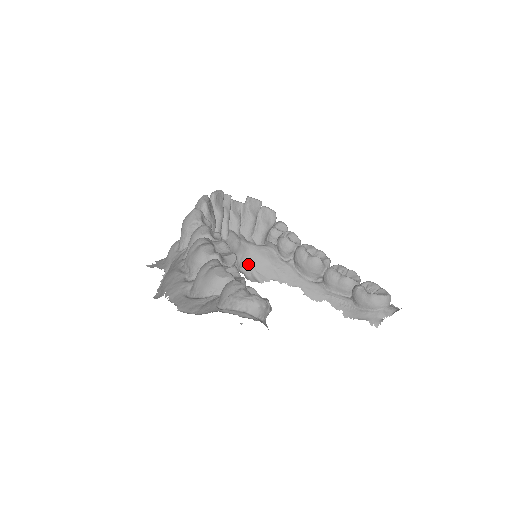
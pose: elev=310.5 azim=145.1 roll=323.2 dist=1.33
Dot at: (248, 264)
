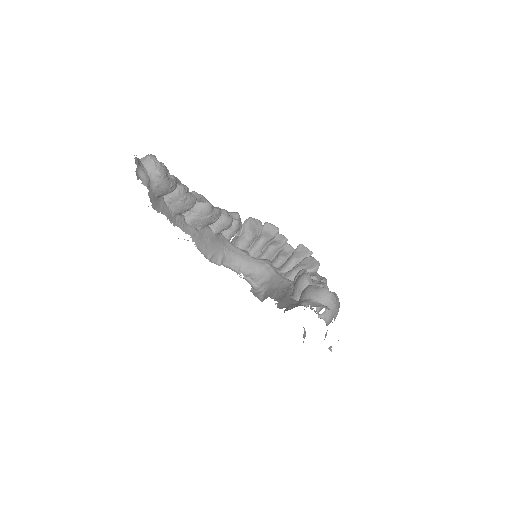
Dot at: (264, 286)
